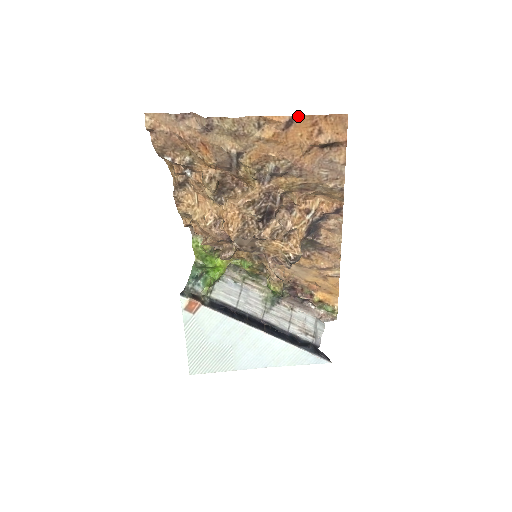
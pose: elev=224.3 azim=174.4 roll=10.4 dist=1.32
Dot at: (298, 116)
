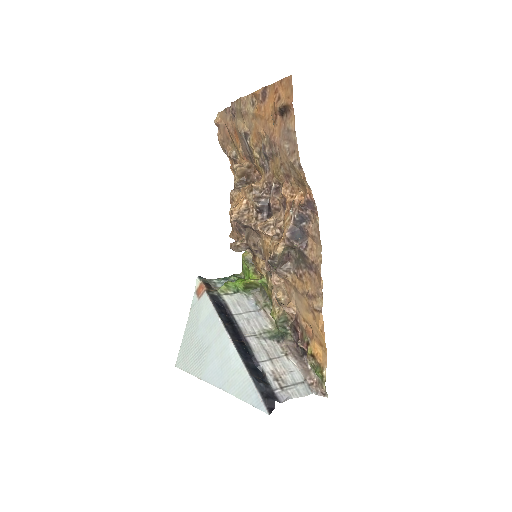
Dot at: (269, 87)
